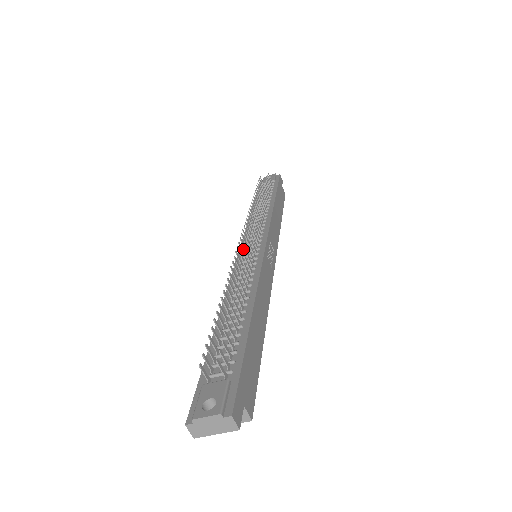
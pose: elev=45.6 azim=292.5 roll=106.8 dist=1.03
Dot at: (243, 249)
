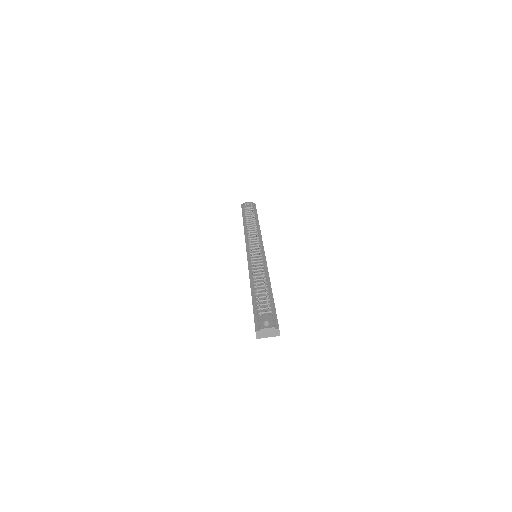
Dot at: (250, 251)
